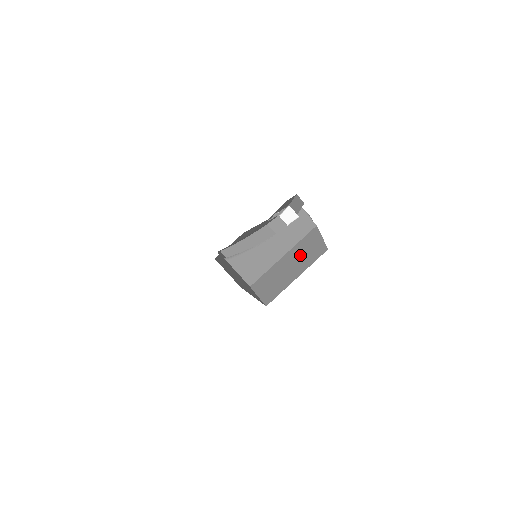
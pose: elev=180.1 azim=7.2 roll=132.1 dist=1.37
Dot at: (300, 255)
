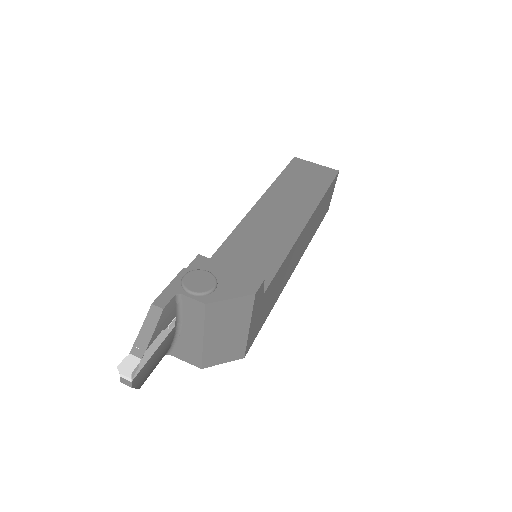
Dot at: (224, 323)
